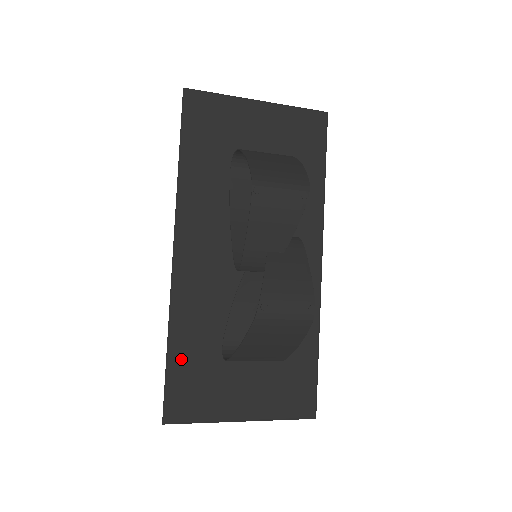
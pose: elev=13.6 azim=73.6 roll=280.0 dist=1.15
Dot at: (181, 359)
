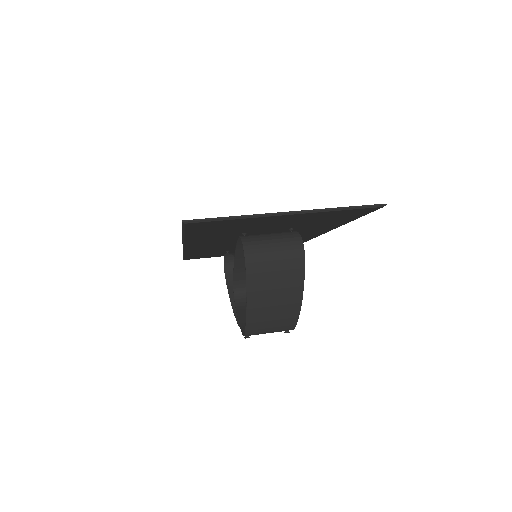
Dot at: (194, 255)
